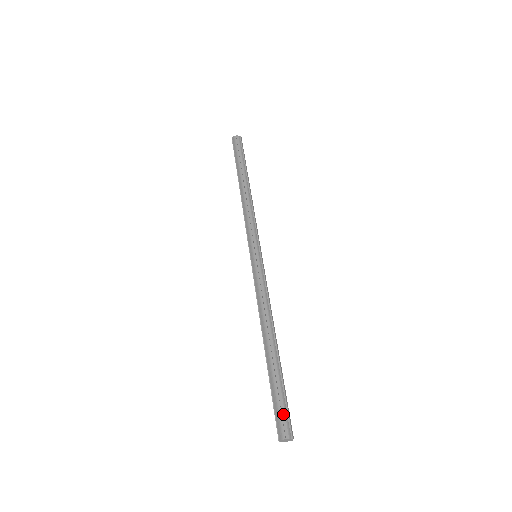
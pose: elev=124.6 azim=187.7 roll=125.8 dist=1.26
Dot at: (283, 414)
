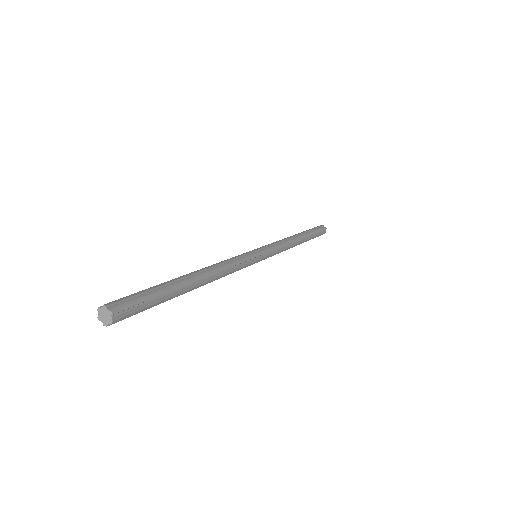
Dot at: (136, 302)
